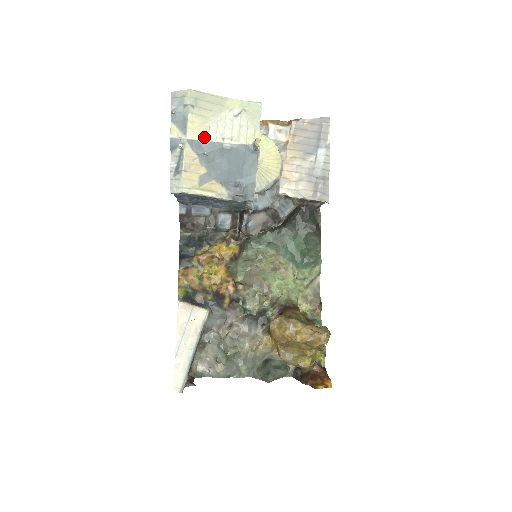
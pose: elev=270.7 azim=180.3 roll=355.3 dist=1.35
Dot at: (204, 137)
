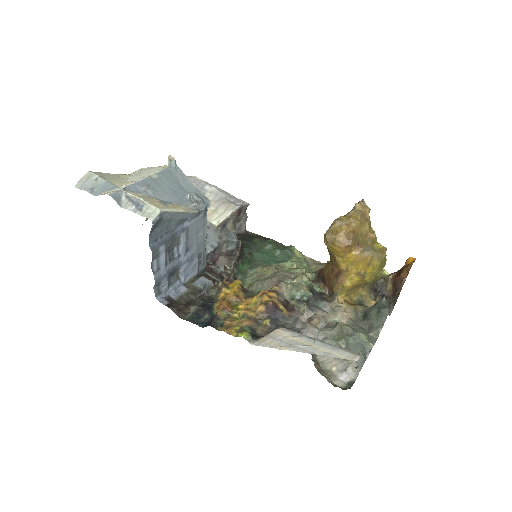
Dot at: (133, 182)
